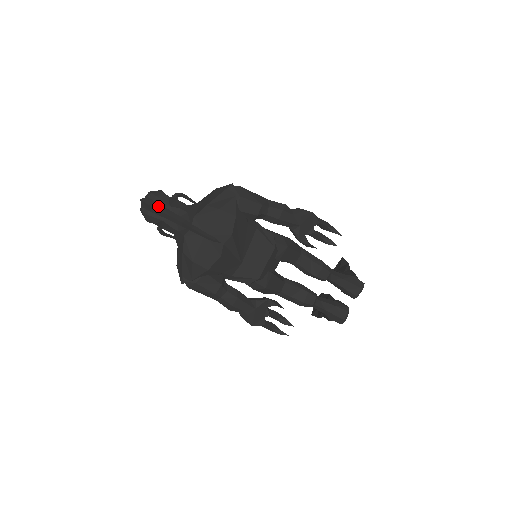
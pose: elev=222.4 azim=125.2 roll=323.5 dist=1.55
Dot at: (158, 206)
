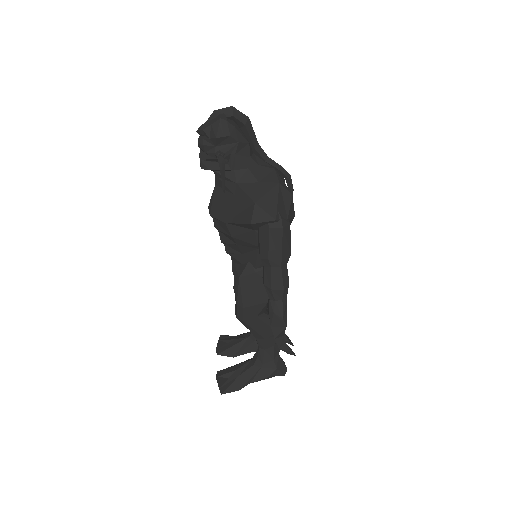
Dot at: (248, 125)
